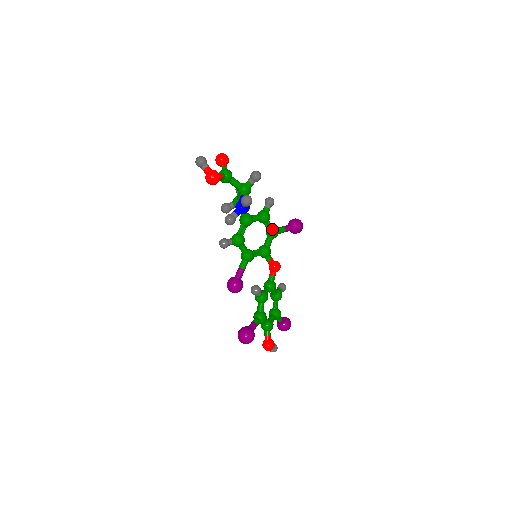
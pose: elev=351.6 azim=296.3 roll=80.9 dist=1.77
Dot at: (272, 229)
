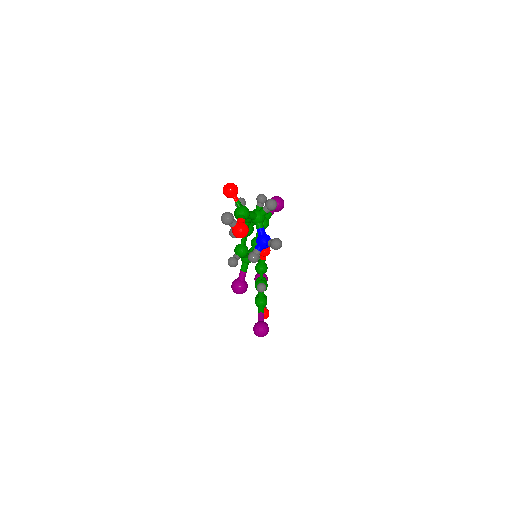
Dot at: (265, 223)
